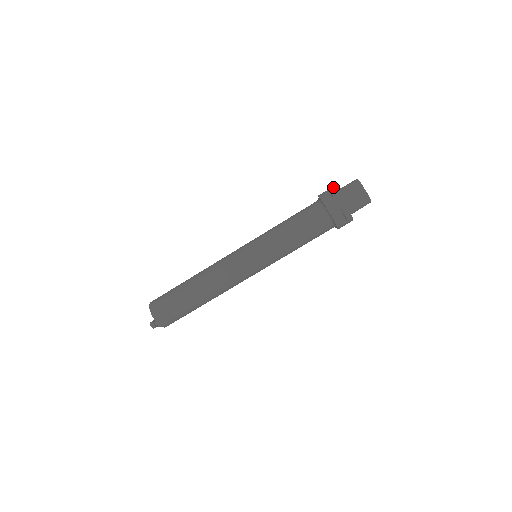
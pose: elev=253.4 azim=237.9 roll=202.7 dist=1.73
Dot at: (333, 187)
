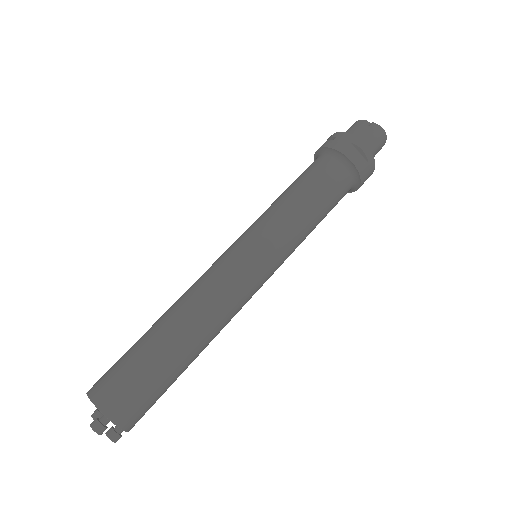
Dot at: occluded
